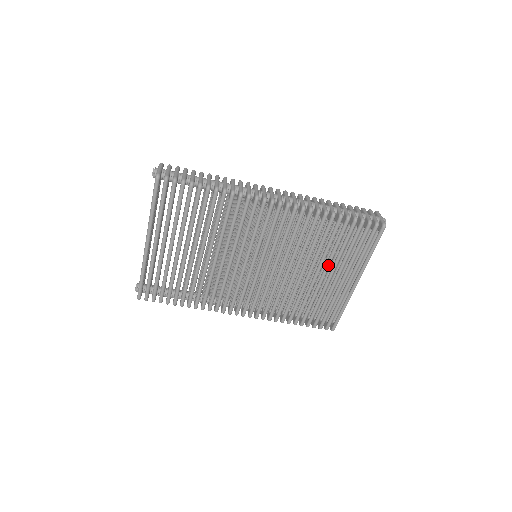
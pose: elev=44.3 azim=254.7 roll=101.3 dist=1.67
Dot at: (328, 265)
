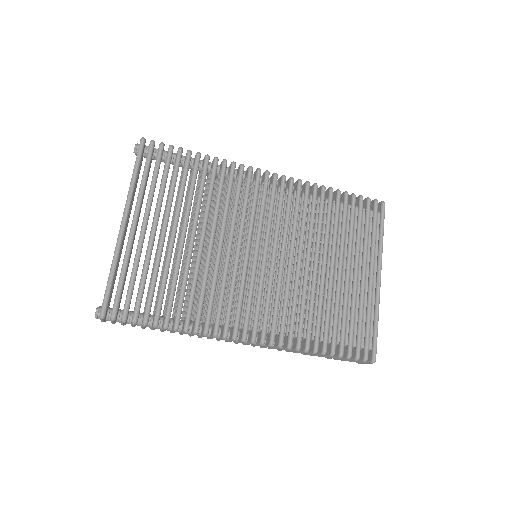
Dot at: (342, 251)
